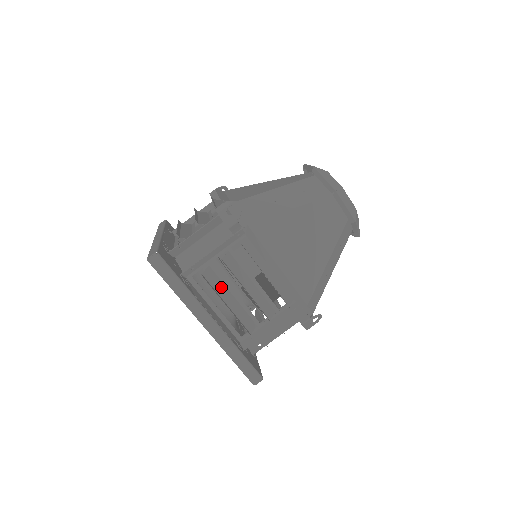
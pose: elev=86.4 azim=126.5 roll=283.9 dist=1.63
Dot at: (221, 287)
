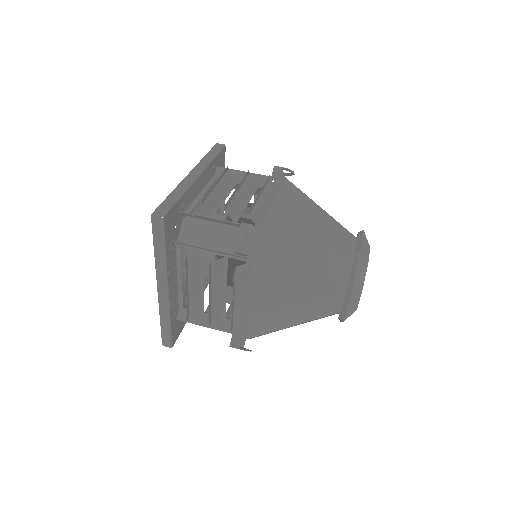
Dot at: (225, 186)
